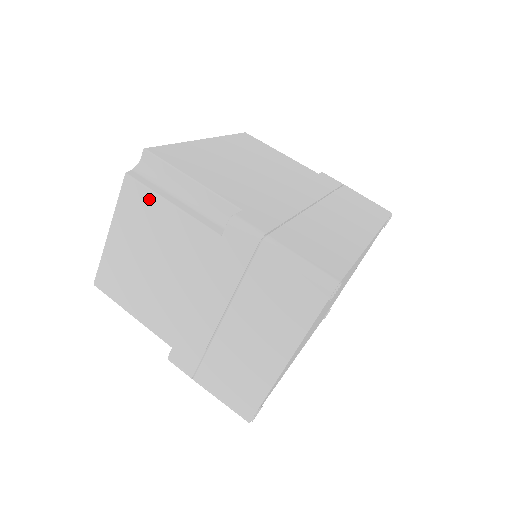
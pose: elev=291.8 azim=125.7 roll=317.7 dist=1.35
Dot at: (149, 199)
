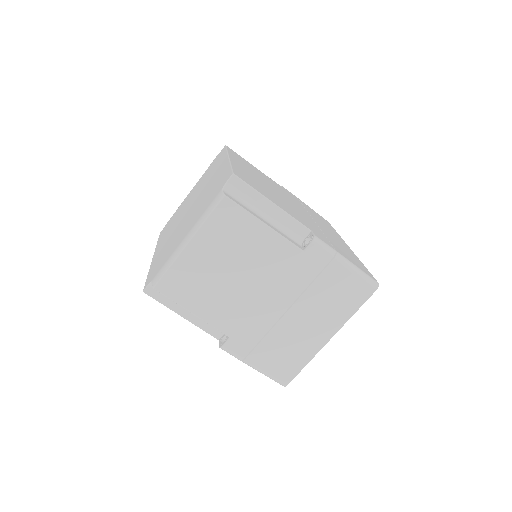
Dot at: (244, 219)
